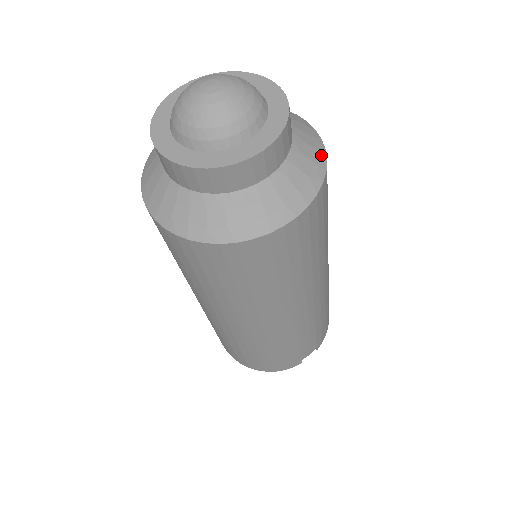
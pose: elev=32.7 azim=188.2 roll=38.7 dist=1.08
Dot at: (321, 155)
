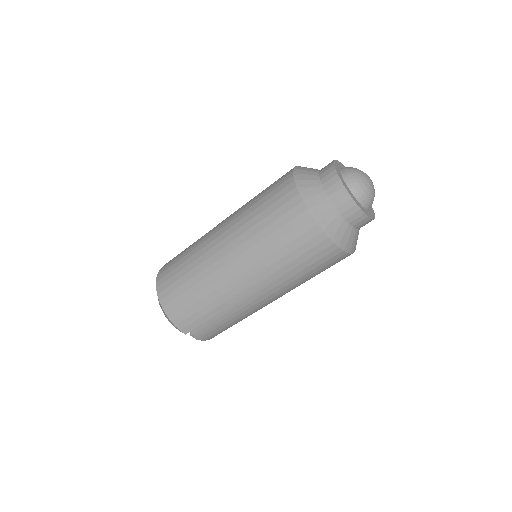
Dot at: occluded
